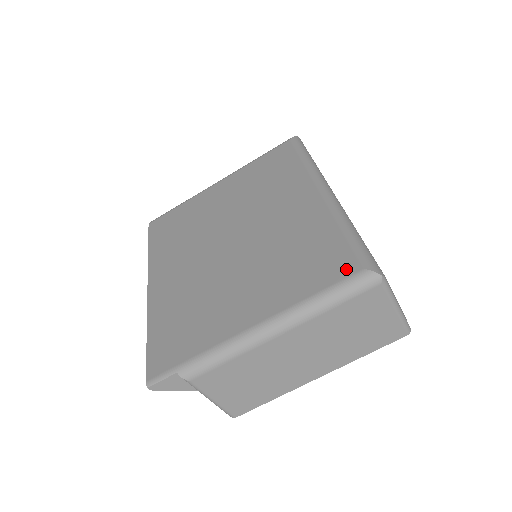
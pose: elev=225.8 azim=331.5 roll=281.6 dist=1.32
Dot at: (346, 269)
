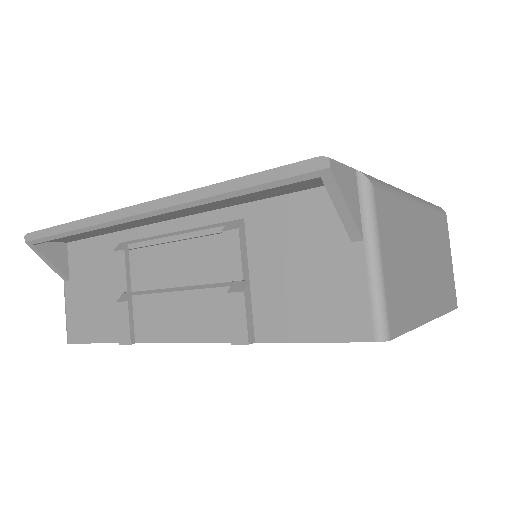
Dot at: occluded
